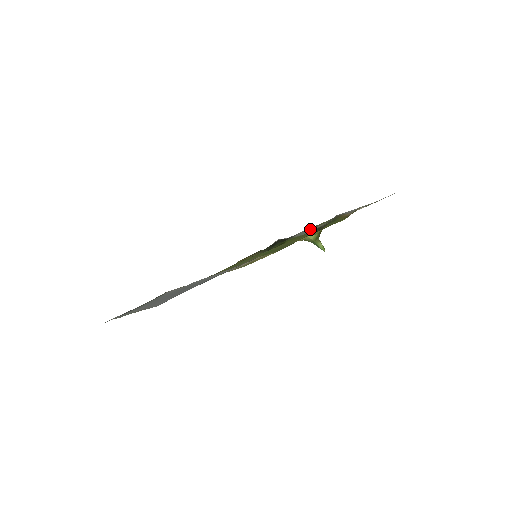
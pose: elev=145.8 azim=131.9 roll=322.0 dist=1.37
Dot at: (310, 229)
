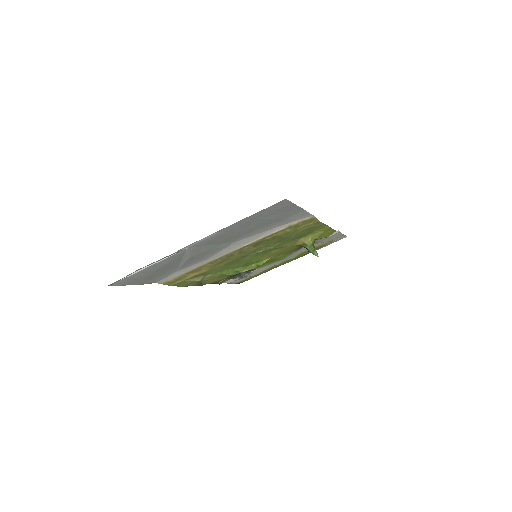
Dot at: occluded
